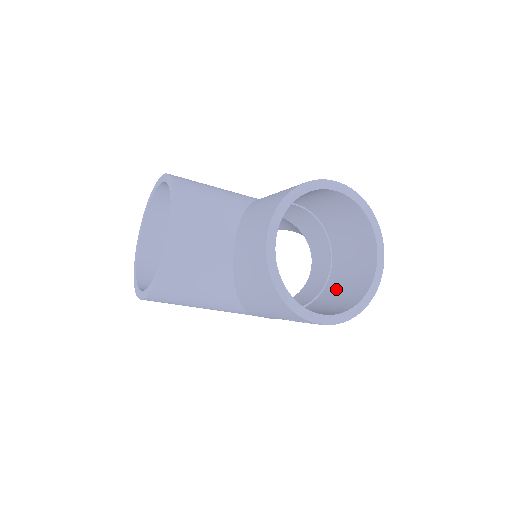
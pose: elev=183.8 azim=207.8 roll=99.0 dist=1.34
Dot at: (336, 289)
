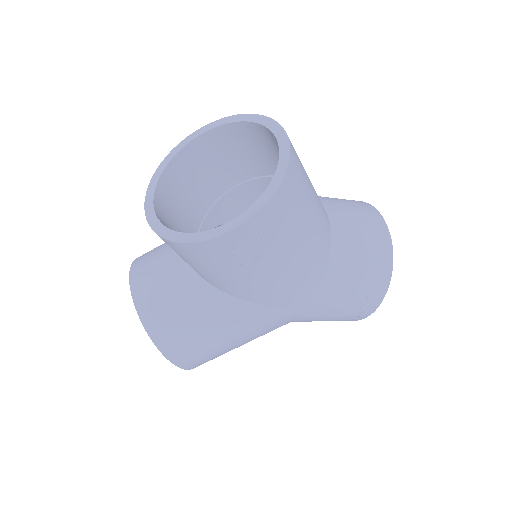
Dot at: occluded
